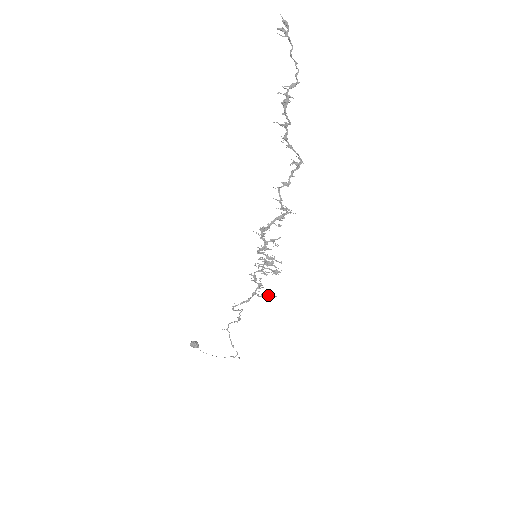
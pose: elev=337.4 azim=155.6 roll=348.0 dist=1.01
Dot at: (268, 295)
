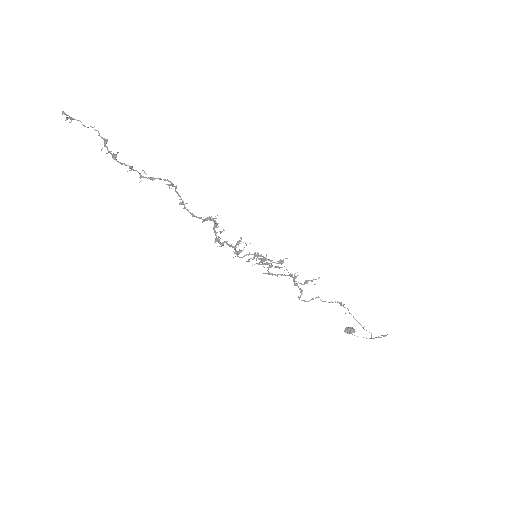
Dot at: (310, 280)
